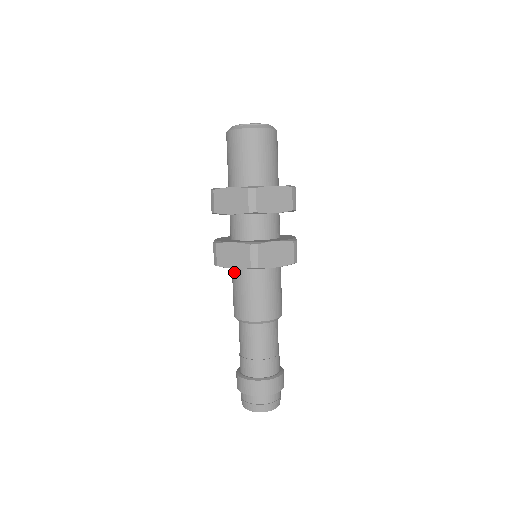
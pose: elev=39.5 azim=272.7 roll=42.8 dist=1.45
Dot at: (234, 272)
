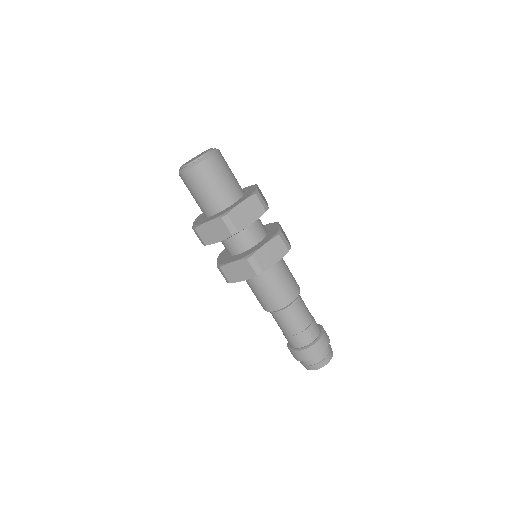
Dot at: occluded
